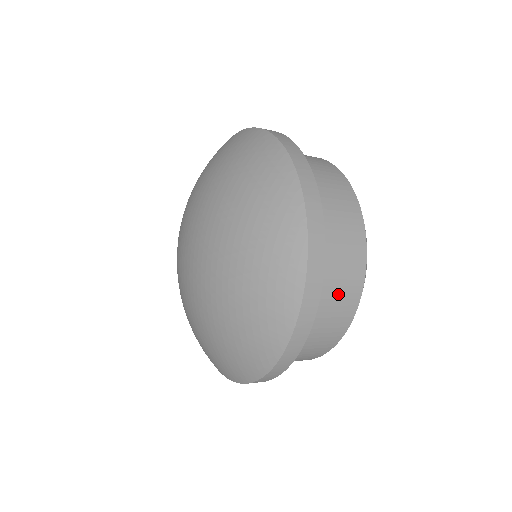
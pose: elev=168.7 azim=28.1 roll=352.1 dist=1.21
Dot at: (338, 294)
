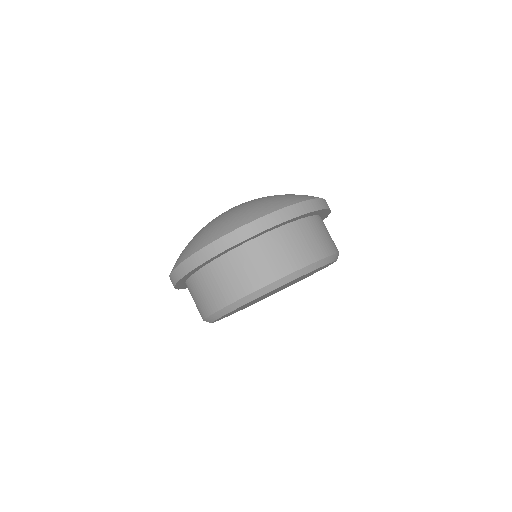
Dot at: (299, 246)
